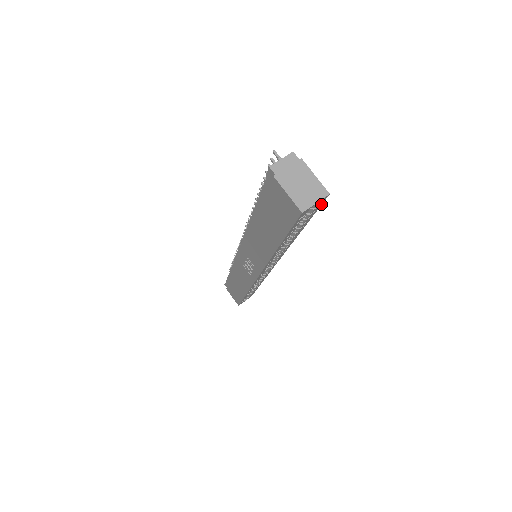
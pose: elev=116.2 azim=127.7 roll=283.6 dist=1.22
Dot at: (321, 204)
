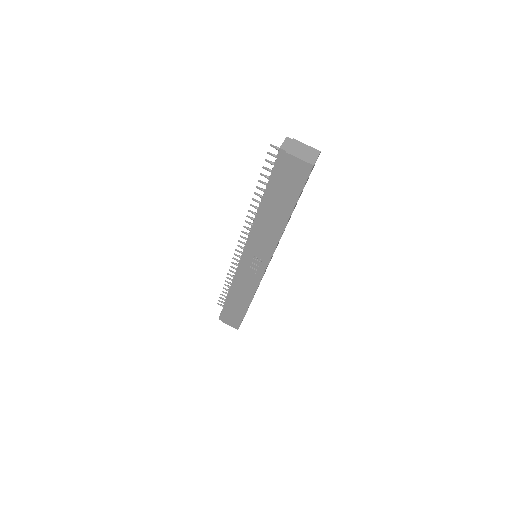
Dot at: occluded
